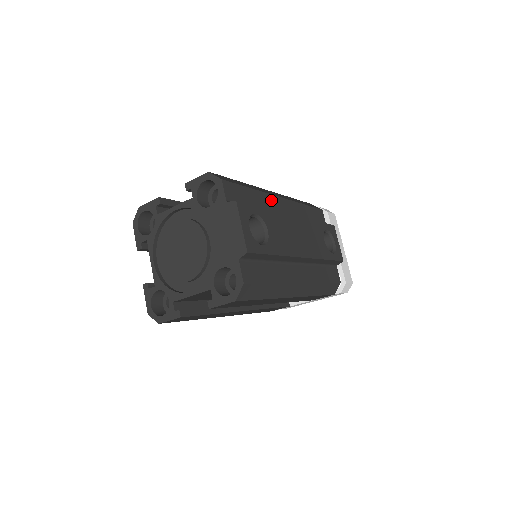
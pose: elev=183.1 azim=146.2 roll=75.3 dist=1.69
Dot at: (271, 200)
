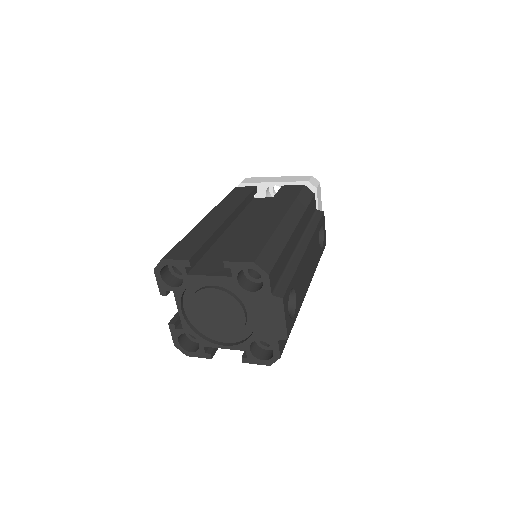
Dot at: (291, 242)
